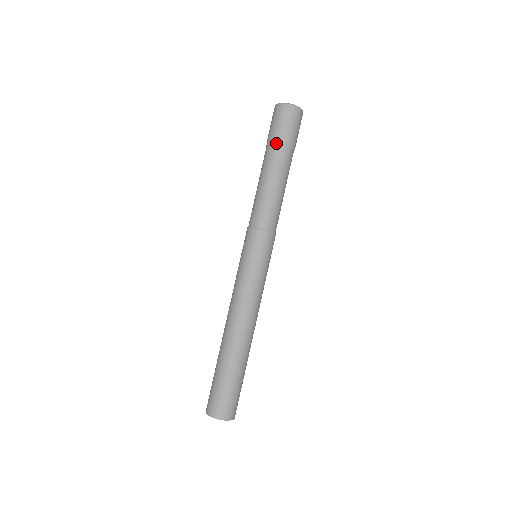
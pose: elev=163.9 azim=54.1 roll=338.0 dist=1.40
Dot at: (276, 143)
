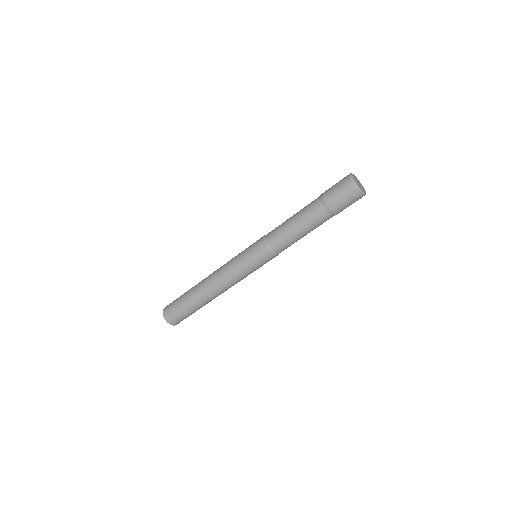
Dot at: (323, 201)
